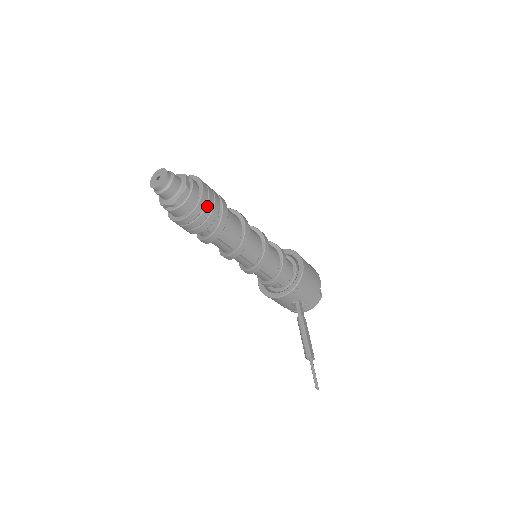
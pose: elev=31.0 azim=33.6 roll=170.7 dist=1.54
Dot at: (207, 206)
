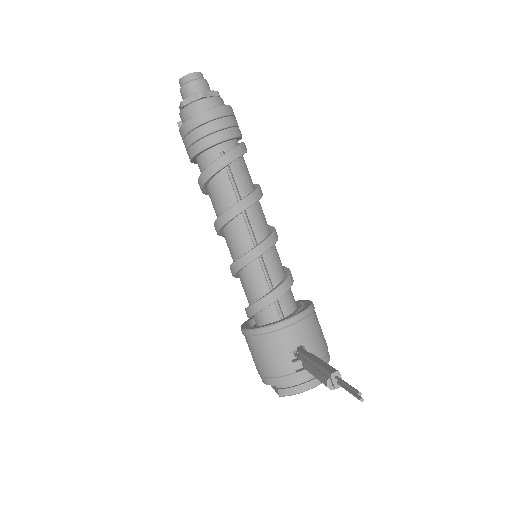
Dot at: (232, 118)
